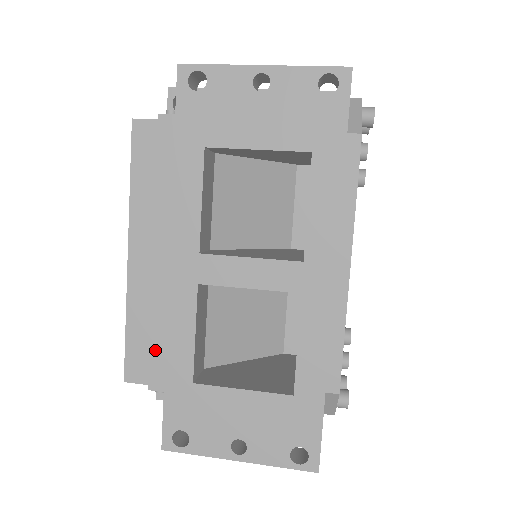
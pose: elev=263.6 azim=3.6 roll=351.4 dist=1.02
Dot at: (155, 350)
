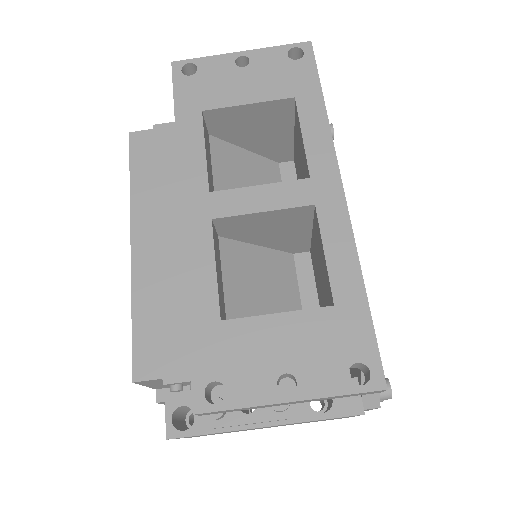
Dot at: (167, 335)
